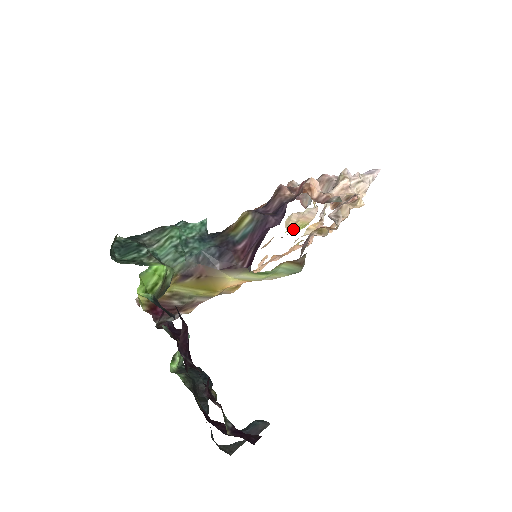
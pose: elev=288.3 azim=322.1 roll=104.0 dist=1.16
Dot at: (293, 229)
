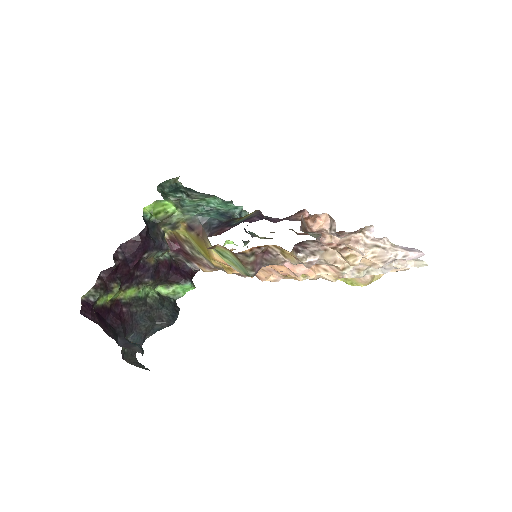
Dot at: (343, 280)
